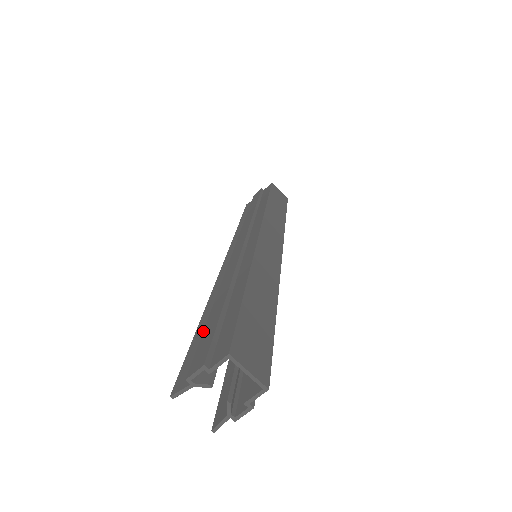
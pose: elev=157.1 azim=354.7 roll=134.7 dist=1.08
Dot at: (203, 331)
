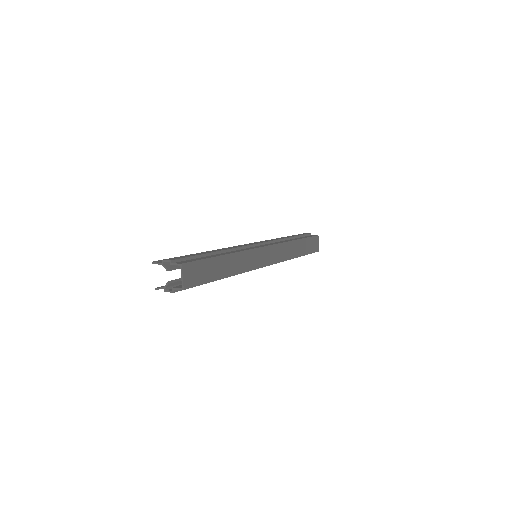
Dot at: (189, 255)
